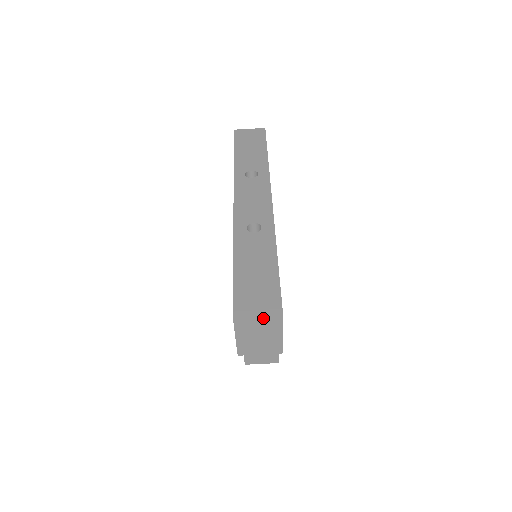
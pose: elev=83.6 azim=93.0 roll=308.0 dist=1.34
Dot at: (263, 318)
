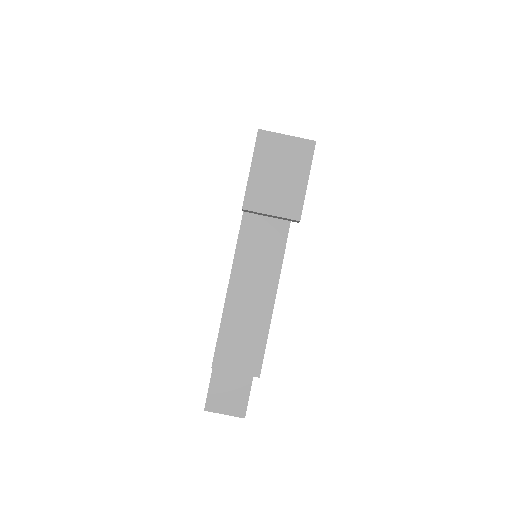
Dot at: (292, 142)
